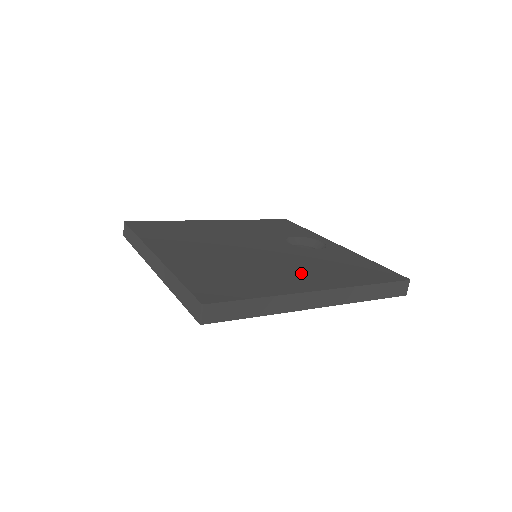
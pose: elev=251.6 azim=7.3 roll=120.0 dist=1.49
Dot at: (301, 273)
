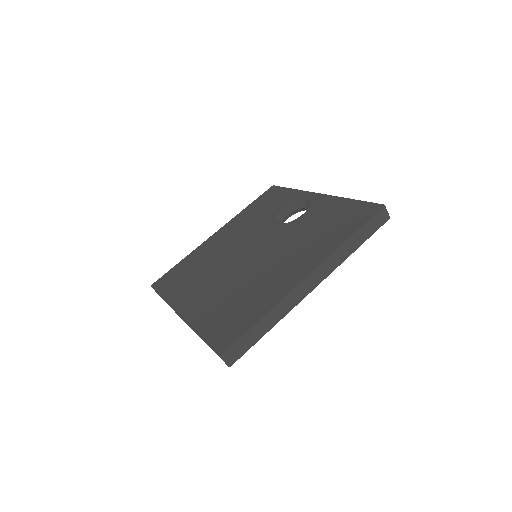
Dot at: (290, 262)
